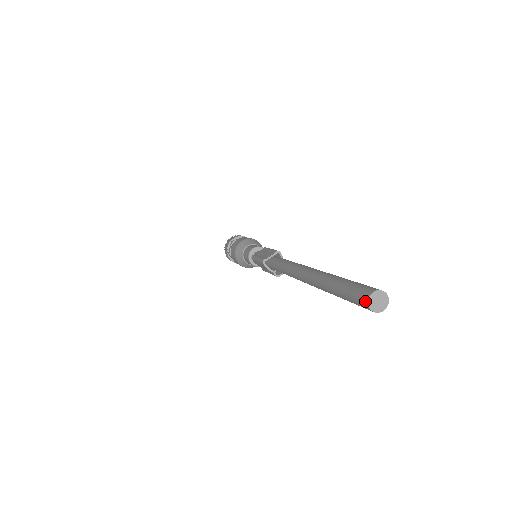
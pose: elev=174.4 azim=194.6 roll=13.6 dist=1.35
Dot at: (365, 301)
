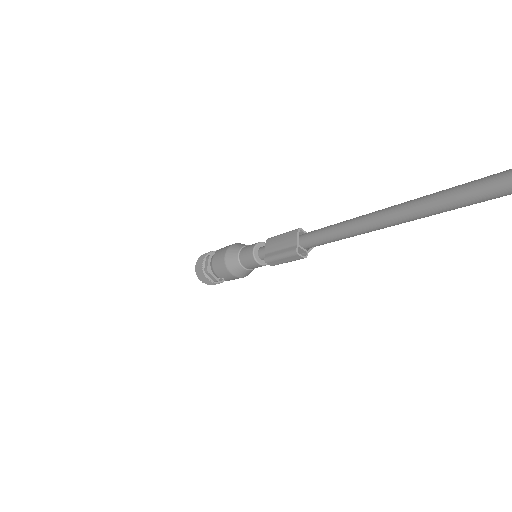
Dot at: out of frame
